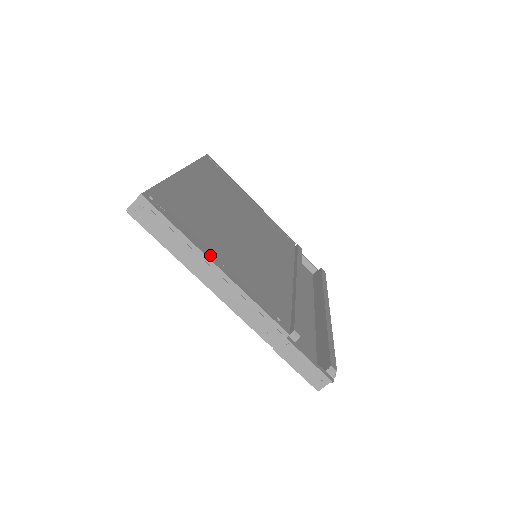
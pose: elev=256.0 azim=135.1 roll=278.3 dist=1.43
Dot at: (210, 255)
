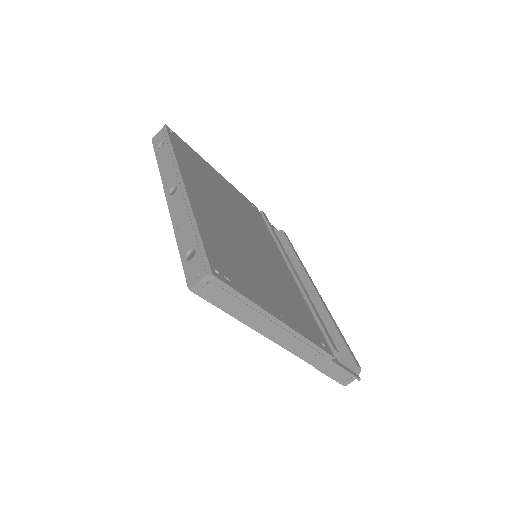
Dot at: (272, 311)
